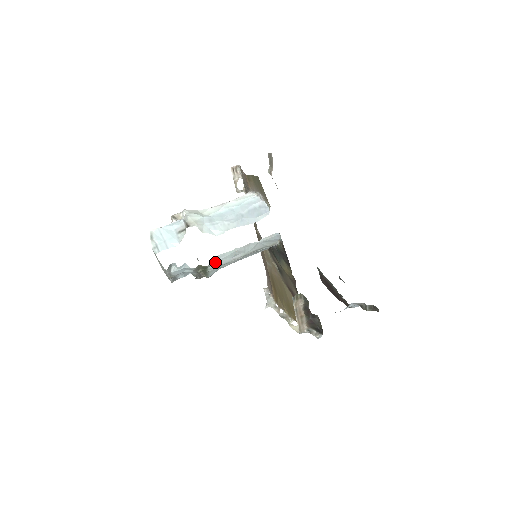
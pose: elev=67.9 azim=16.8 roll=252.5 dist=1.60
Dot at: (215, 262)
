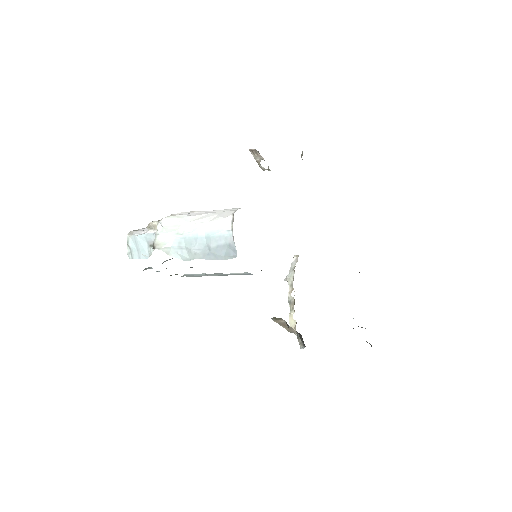
Dot at: (188, 275)
